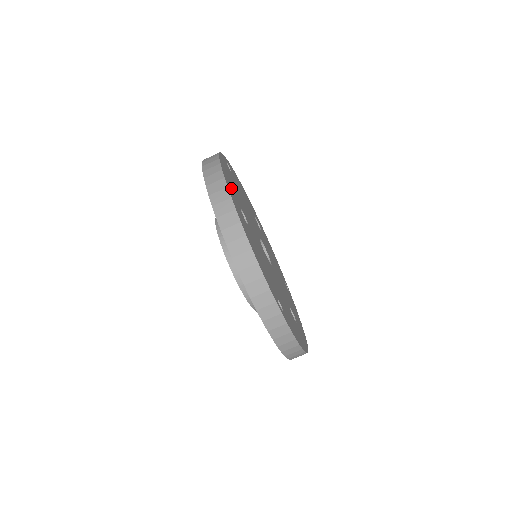
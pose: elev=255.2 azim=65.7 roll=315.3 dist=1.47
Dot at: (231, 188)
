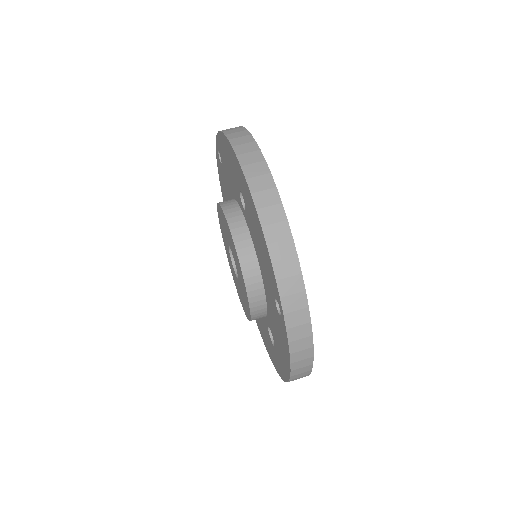
Dot at: occluded
